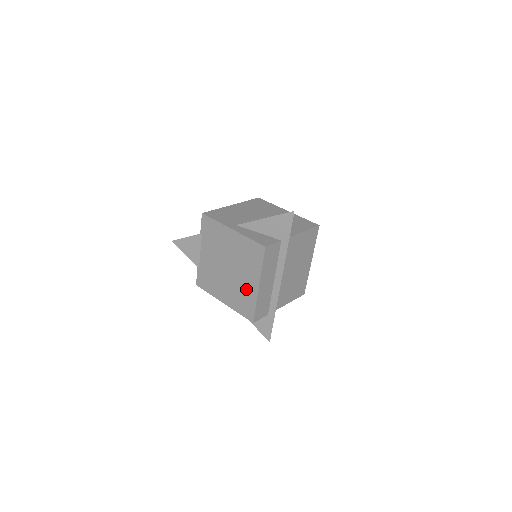
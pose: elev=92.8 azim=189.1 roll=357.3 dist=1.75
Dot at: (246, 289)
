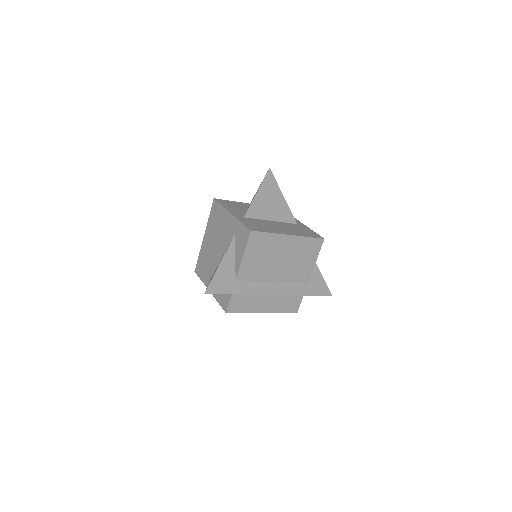
Dot at: occluded
